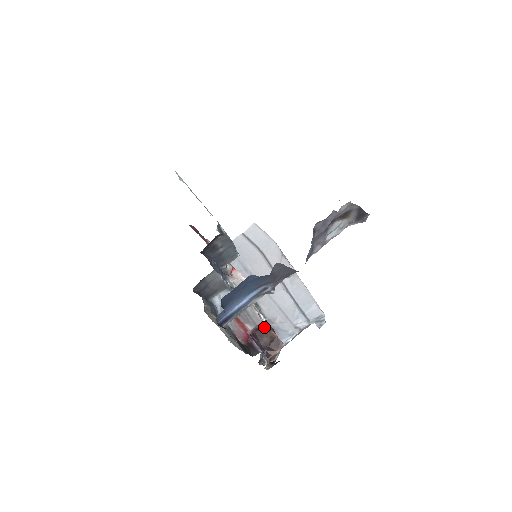
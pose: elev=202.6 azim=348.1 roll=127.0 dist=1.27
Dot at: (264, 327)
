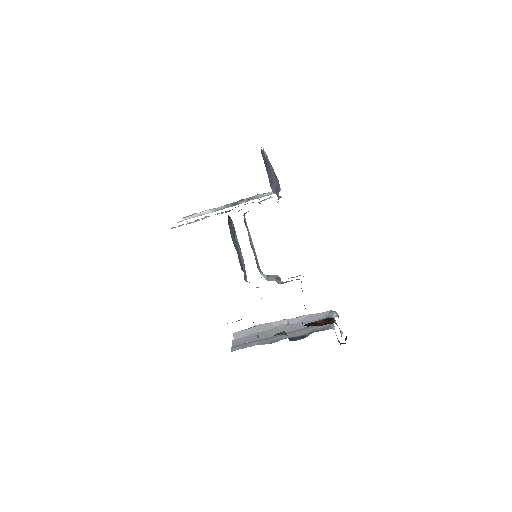
Dot at: (310, 323)
